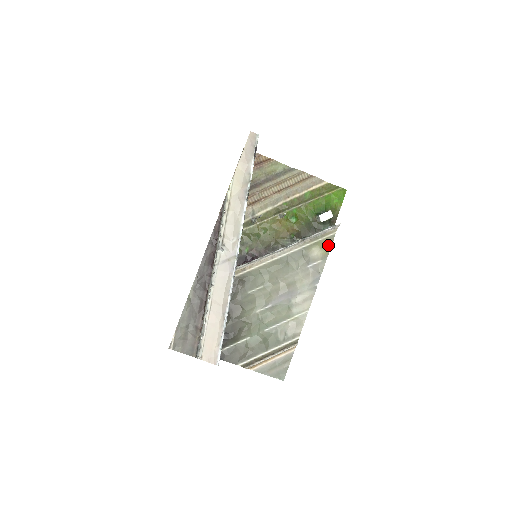
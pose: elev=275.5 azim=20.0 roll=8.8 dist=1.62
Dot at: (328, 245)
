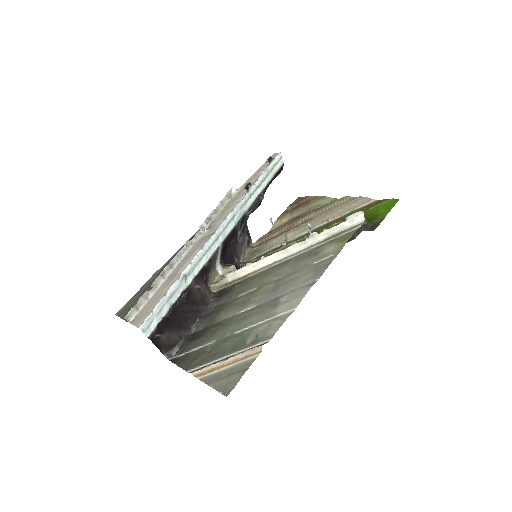
Dot at: (346, 238)
